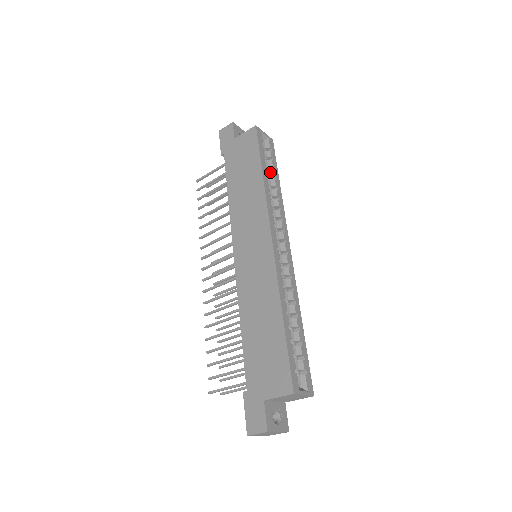
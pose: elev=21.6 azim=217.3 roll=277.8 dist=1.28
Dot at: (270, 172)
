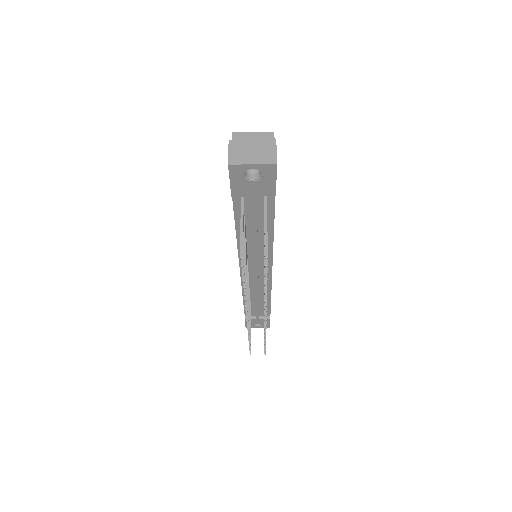
Dot at: occluded
